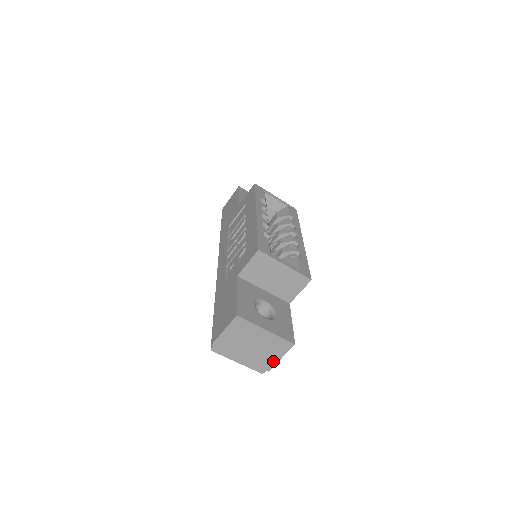
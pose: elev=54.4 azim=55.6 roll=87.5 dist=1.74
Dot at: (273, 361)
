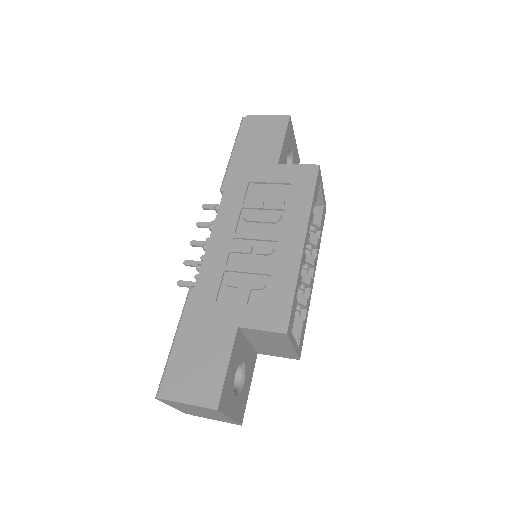
Dot at: (206, 417)
